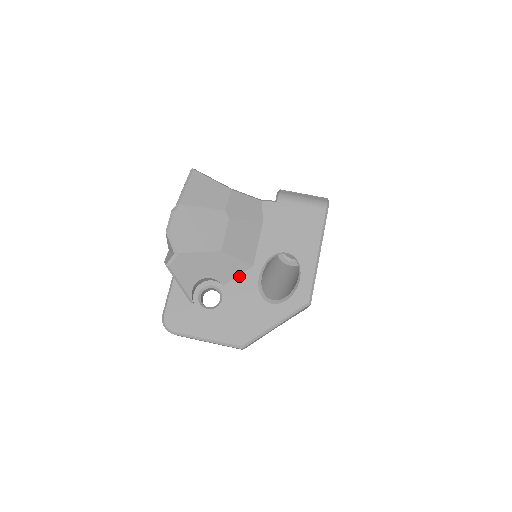
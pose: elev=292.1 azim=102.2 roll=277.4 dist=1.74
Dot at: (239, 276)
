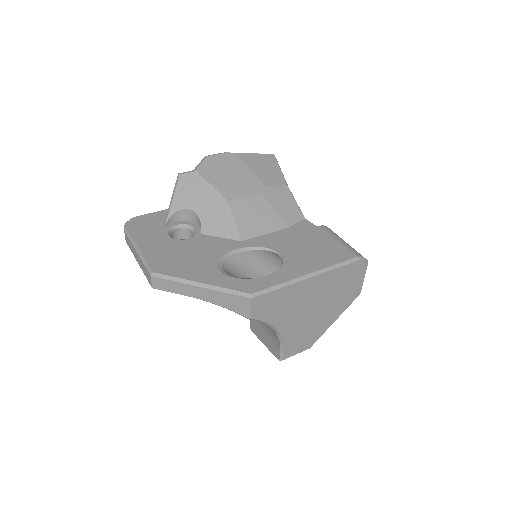
Dot at: (221, 238)
